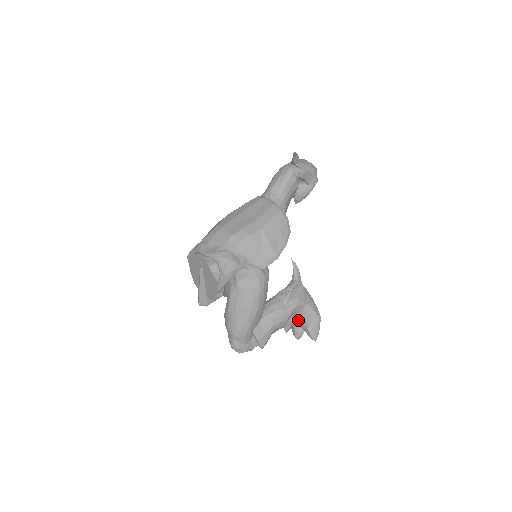
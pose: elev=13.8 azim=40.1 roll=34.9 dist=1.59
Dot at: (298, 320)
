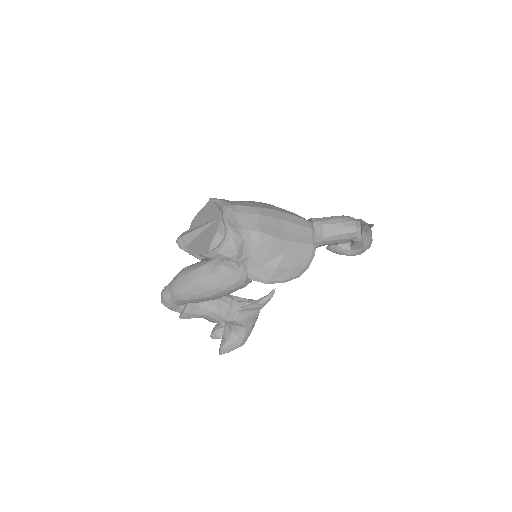
Dot at: (227, 327)
